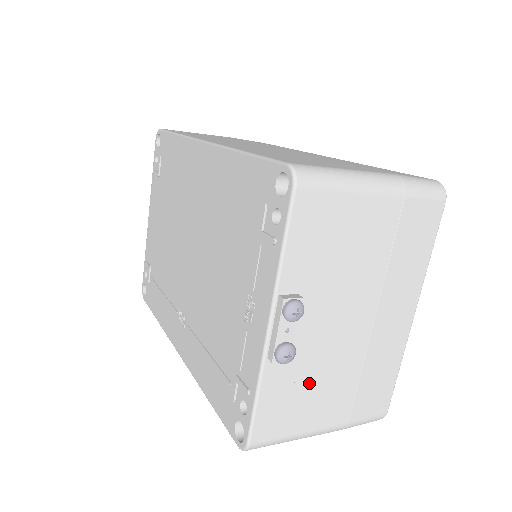
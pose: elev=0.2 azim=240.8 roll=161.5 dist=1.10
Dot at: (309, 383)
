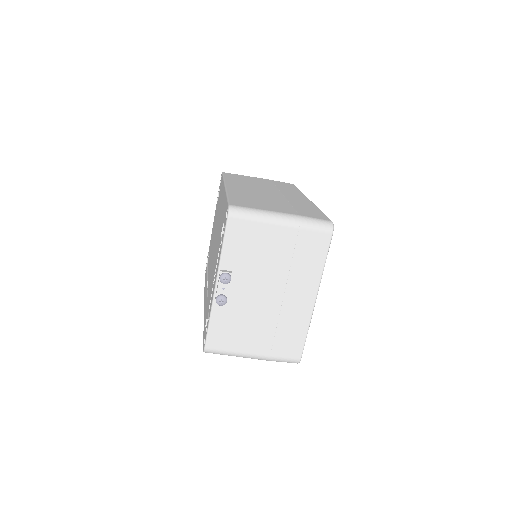
Dot at: (241, 323)
